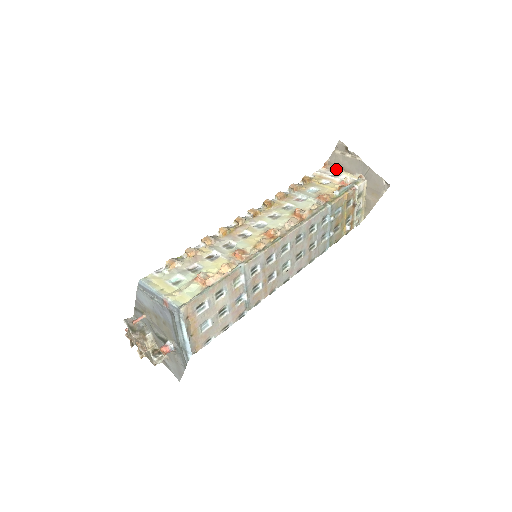
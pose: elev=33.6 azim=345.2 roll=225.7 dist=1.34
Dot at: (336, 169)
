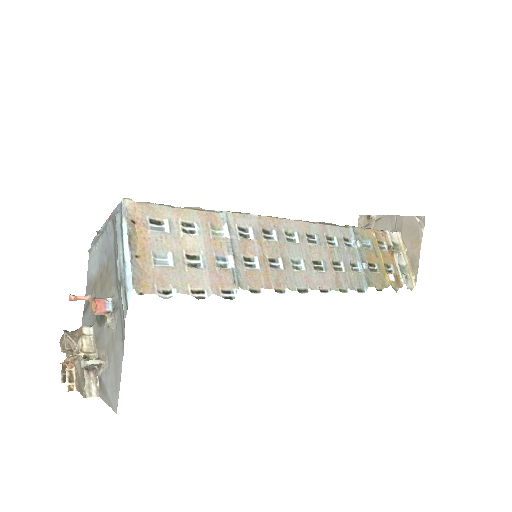
Dot at: occluded
